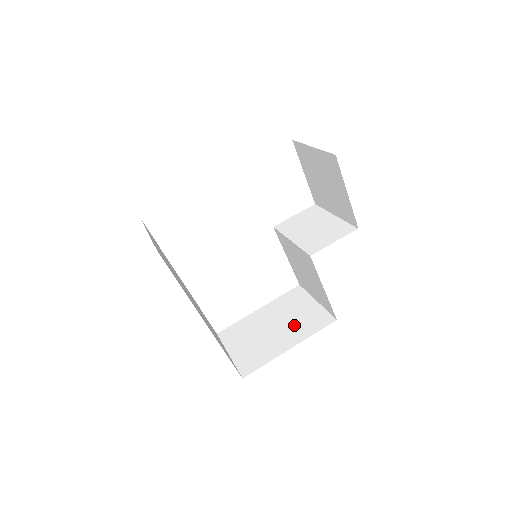
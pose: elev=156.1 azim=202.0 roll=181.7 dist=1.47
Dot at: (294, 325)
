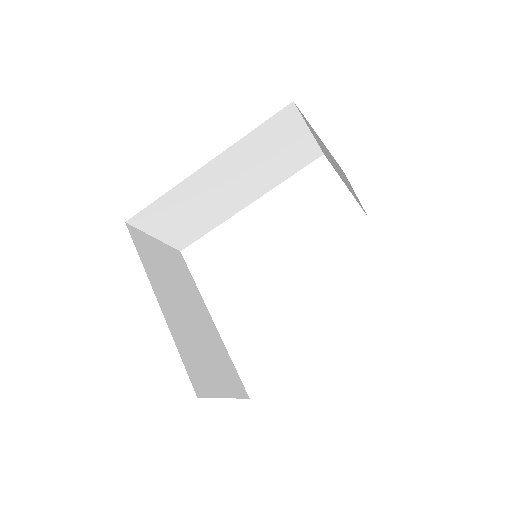
Dot at: occluded
